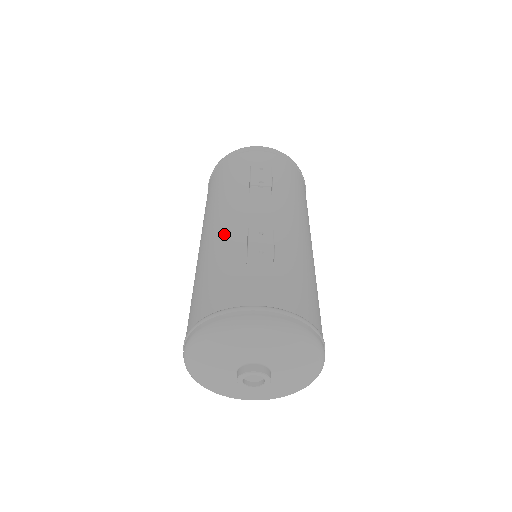
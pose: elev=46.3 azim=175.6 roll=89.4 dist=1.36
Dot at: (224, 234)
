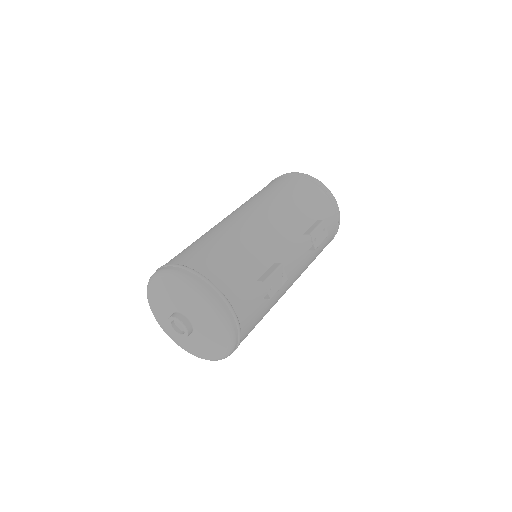
Dot at: (268, 241)
